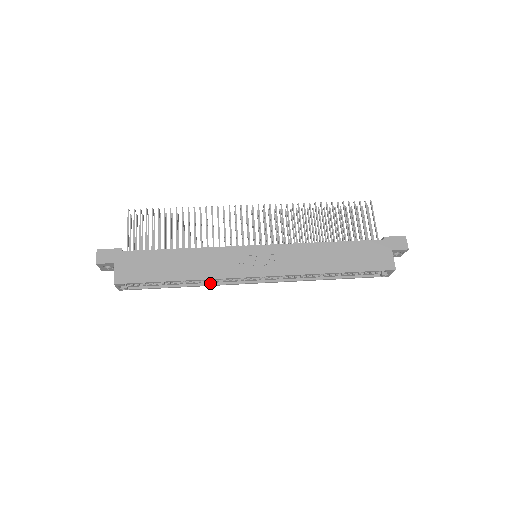
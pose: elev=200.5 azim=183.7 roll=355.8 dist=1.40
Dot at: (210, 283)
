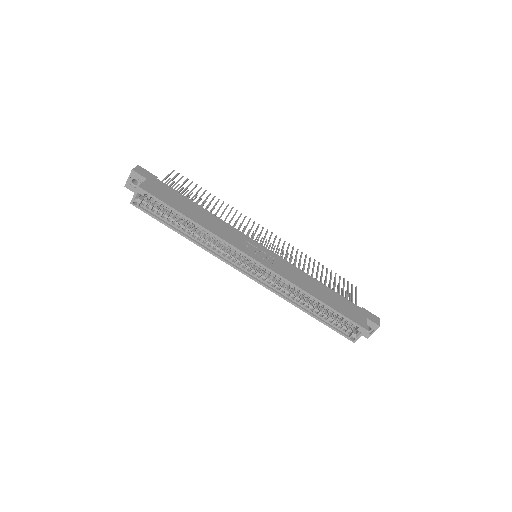
Dot at: (208, 248)
